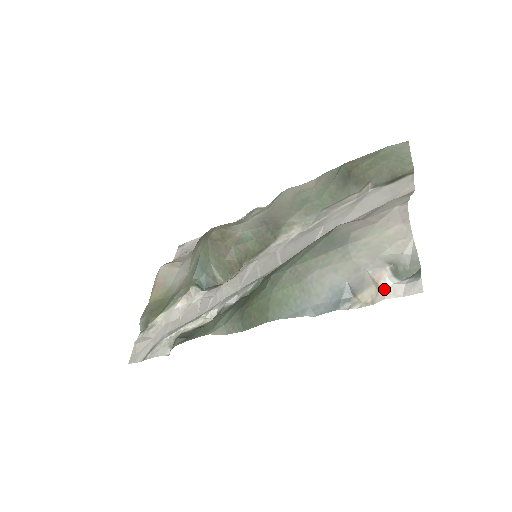
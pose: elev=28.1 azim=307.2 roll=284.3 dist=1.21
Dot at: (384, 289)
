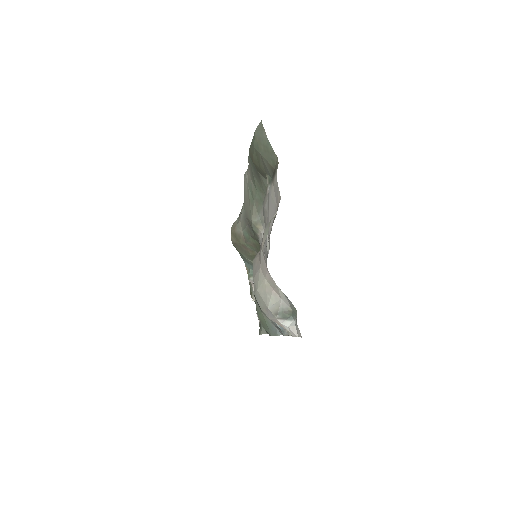
Dot at: (287, 330)
